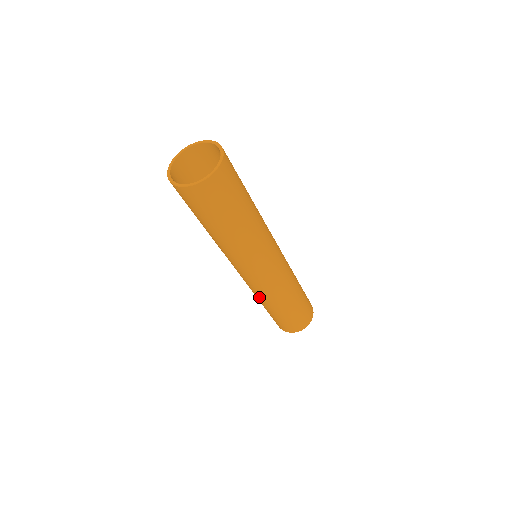
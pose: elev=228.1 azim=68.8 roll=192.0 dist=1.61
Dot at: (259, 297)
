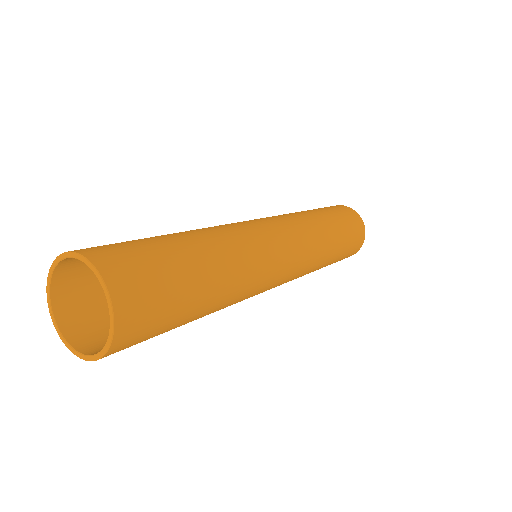
Dot at: occluded
